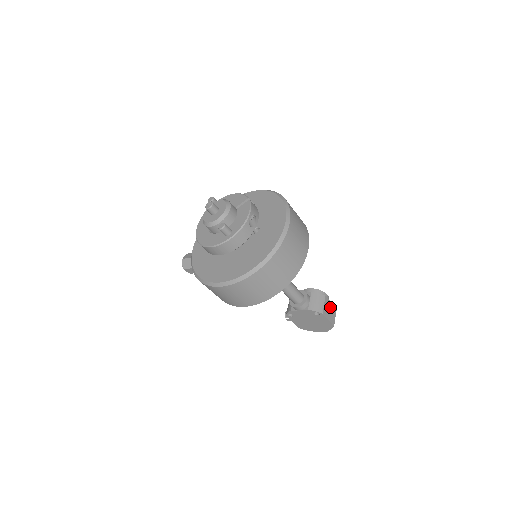
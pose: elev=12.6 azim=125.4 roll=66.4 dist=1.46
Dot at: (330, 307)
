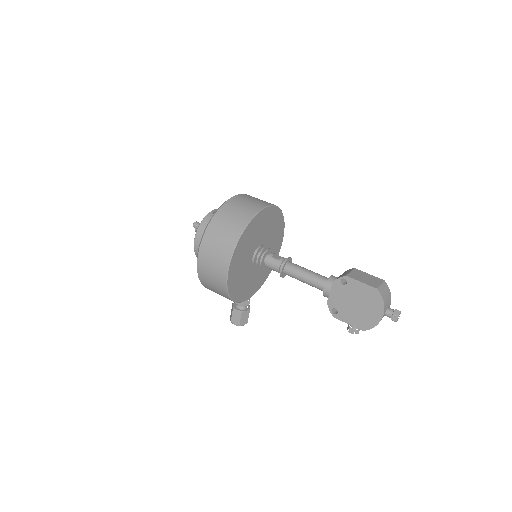
Dot at: (367, 276)
